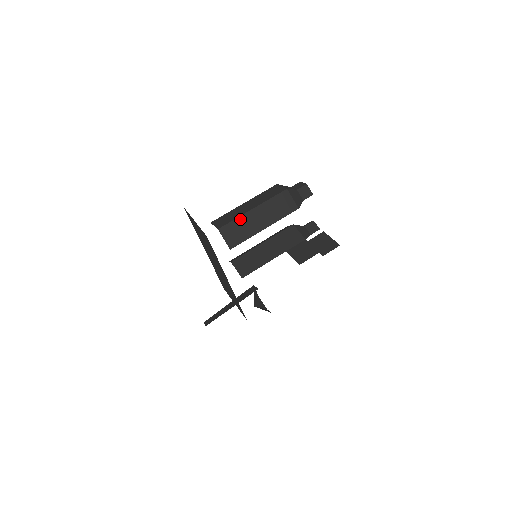
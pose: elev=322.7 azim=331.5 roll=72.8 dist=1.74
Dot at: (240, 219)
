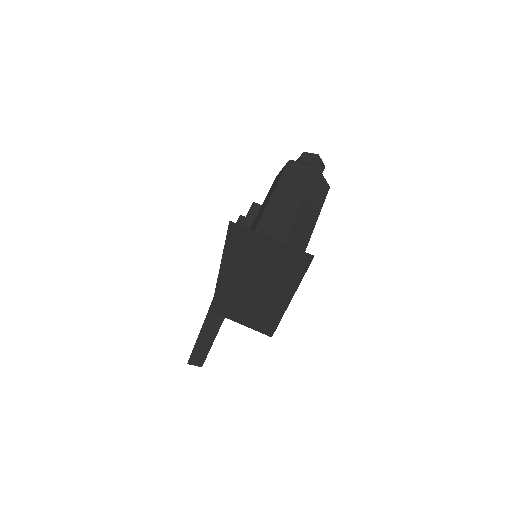
Dot at: (297, 218)
